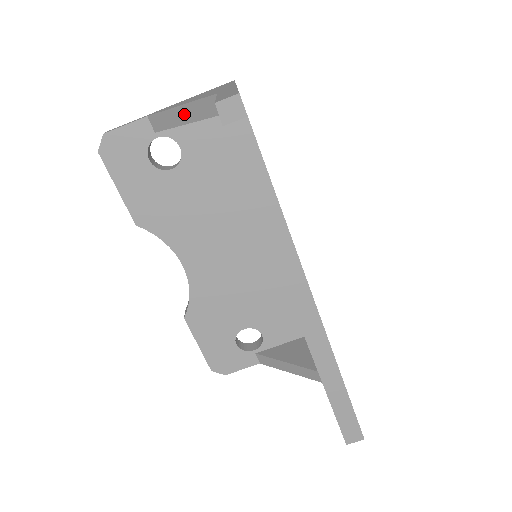
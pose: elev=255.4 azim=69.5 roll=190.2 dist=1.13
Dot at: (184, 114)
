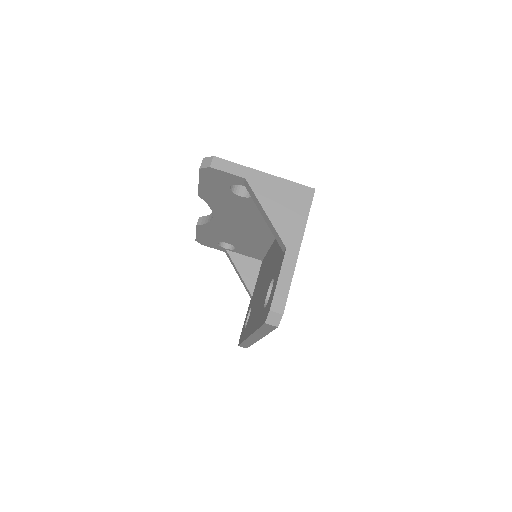
Dot at: (265, 217)
